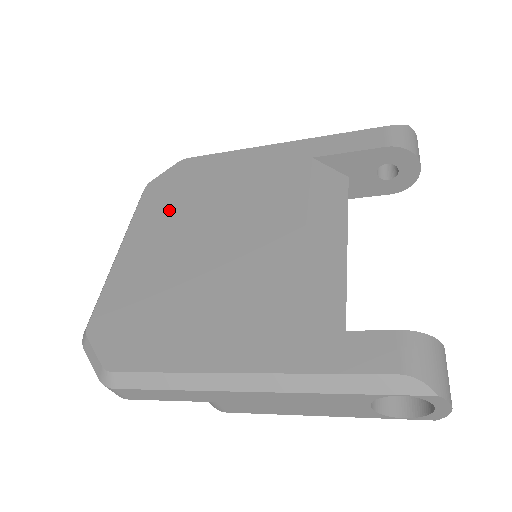
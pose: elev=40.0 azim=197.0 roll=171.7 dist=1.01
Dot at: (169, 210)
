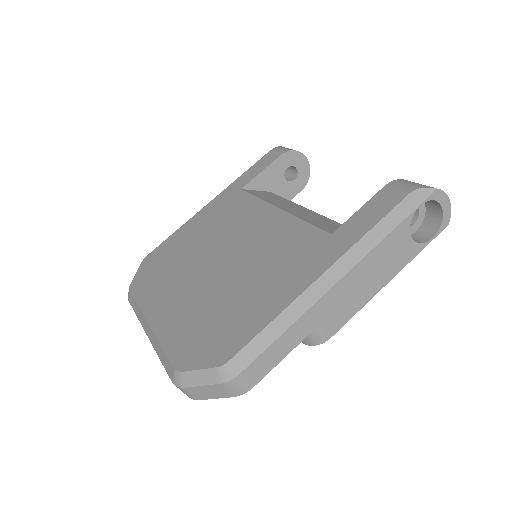
Dot at: (166, 279)
